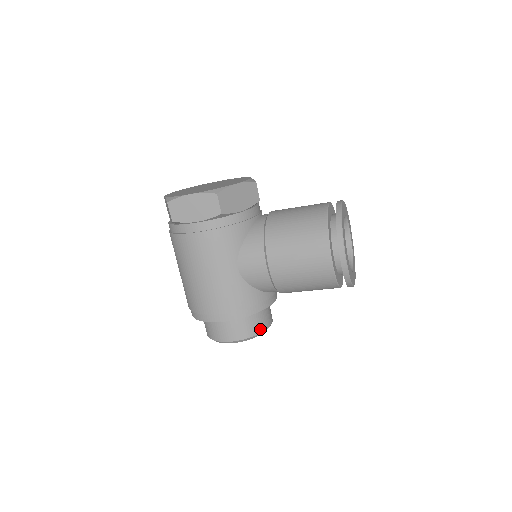
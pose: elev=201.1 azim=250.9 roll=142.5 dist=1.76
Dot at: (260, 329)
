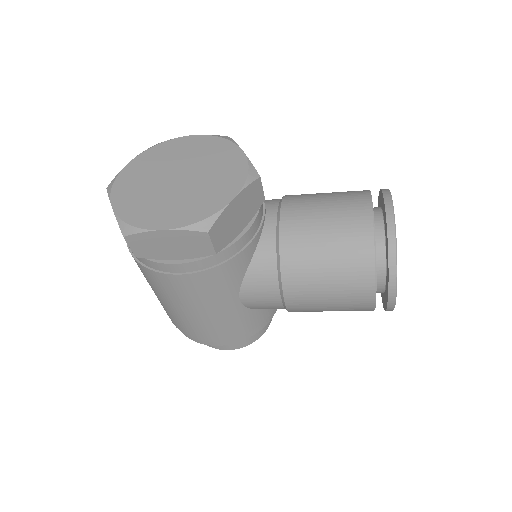
Dot at: (263, 331)
